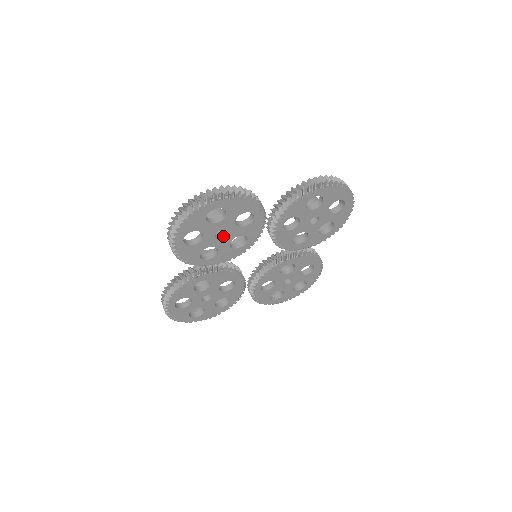
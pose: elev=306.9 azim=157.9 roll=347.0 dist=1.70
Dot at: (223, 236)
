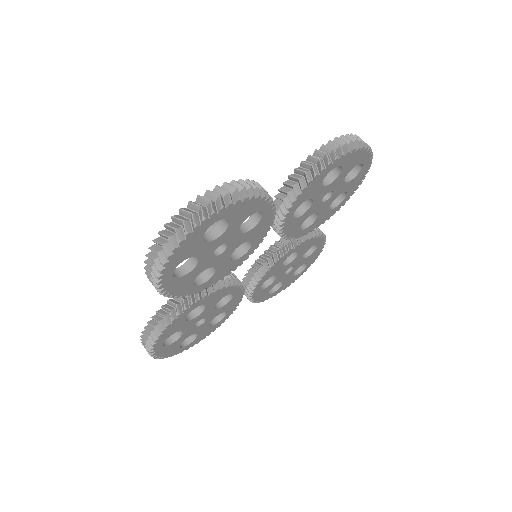
Dot at: (223, 251)
